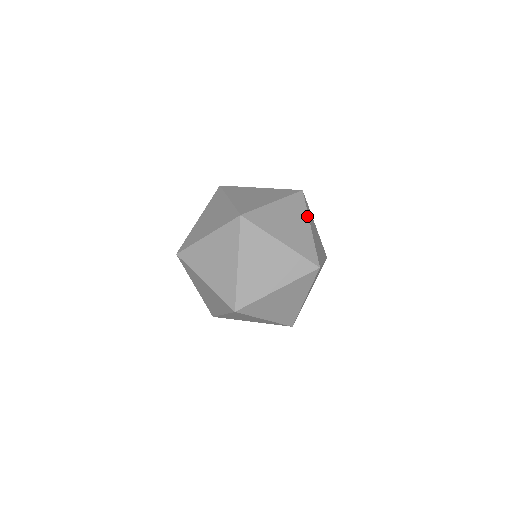
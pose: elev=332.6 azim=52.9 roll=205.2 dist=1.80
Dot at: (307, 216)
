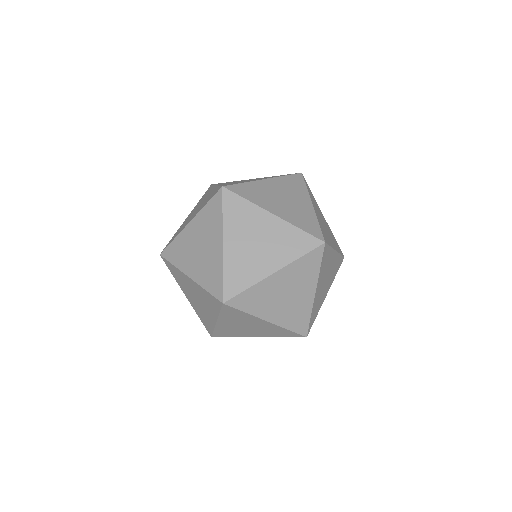
Dot at: occluded
